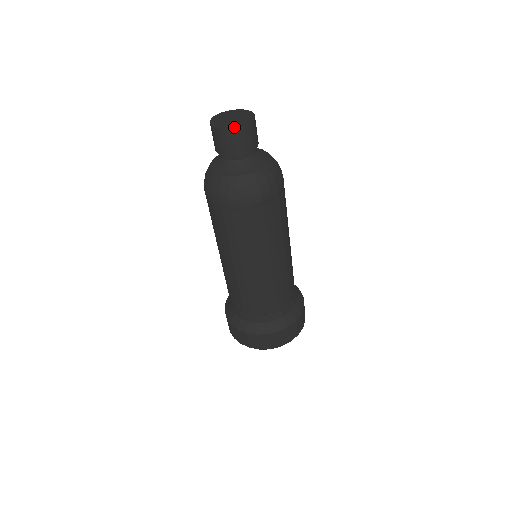
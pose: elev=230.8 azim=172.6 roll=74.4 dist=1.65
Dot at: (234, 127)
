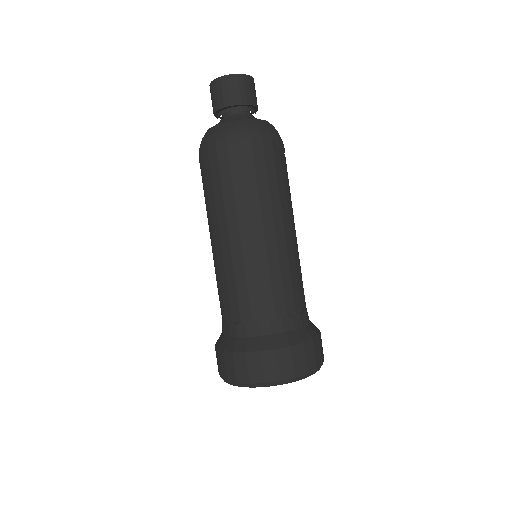
Dot at: (213, 80)
